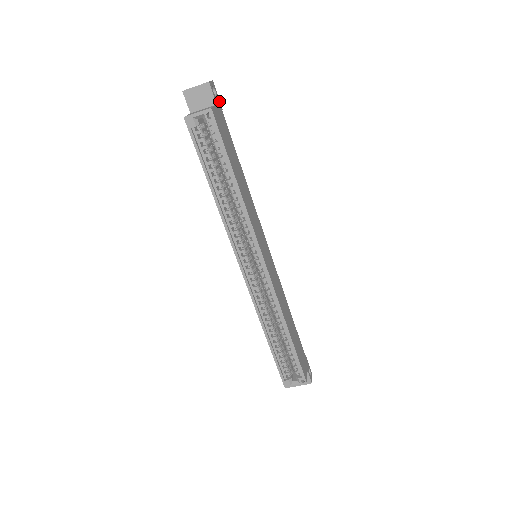
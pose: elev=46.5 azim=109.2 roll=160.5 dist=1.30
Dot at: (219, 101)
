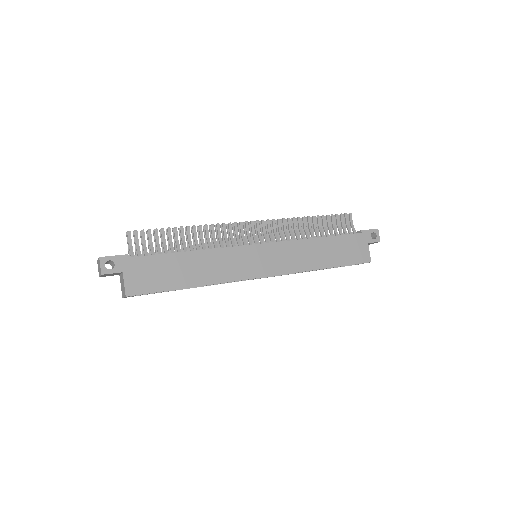
Dot at: (119, 257)
